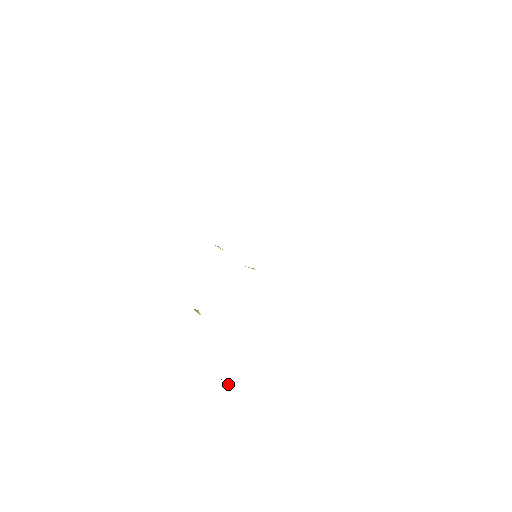
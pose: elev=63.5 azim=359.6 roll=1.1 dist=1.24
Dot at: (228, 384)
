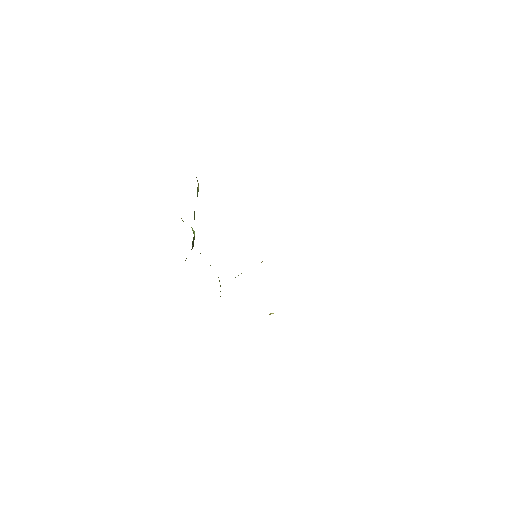
Dot at: occluded
